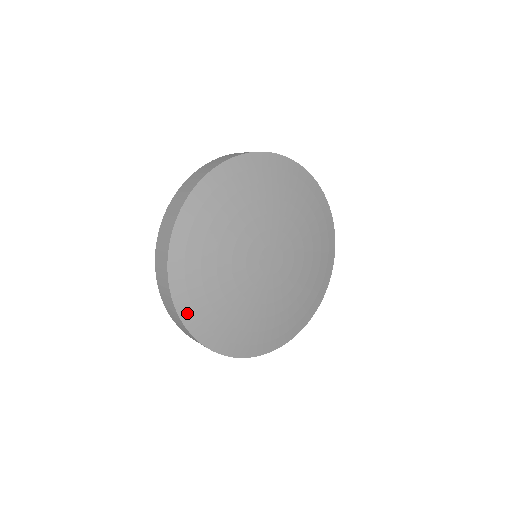
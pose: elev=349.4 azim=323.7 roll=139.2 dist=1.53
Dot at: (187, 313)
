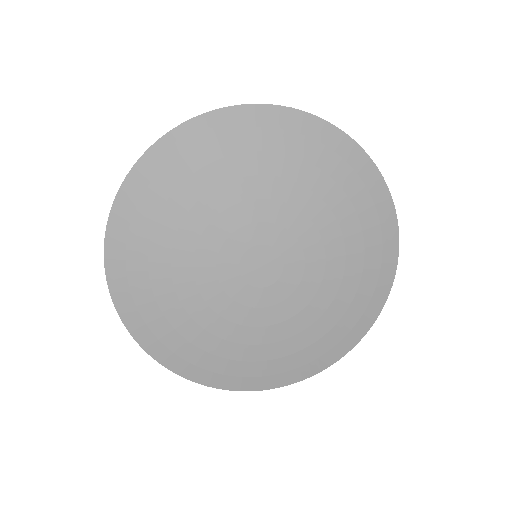
Dot at: (217, 380)
